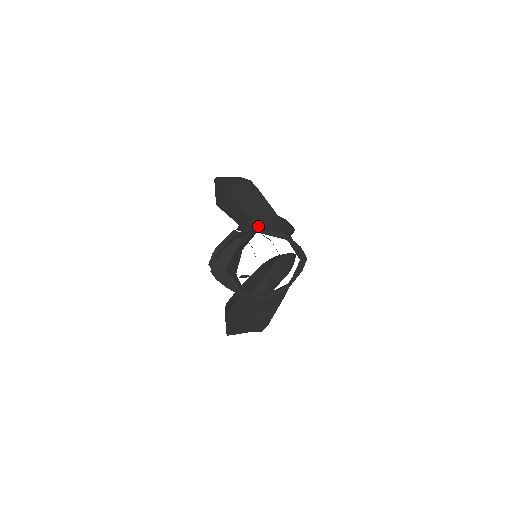
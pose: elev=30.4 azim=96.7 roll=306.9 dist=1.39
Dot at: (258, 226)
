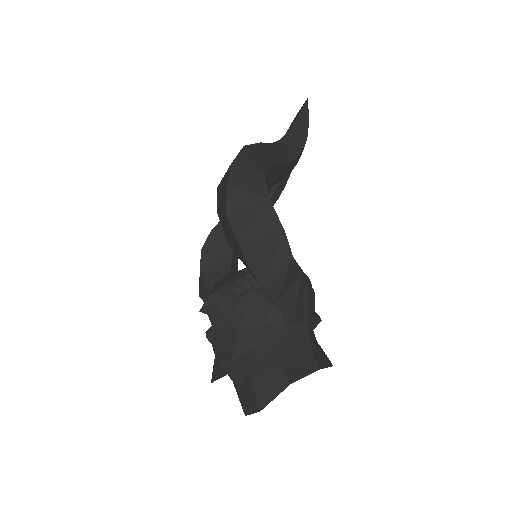
Dot at: occluded
